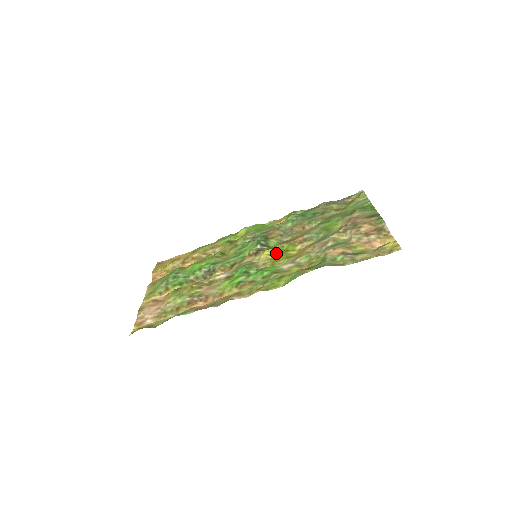
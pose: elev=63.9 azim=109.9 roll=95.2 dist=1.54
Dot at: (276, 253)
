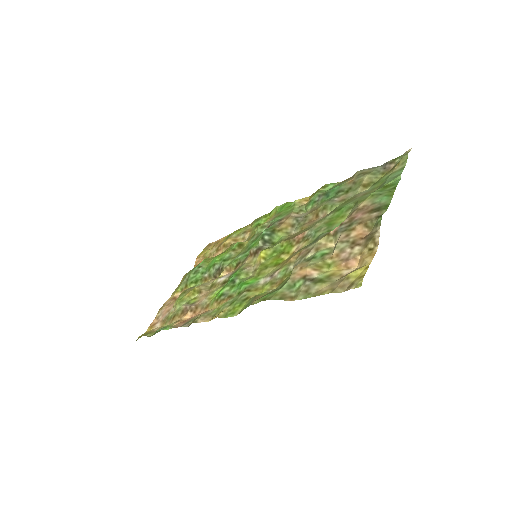
Dot at: (271, 255)
